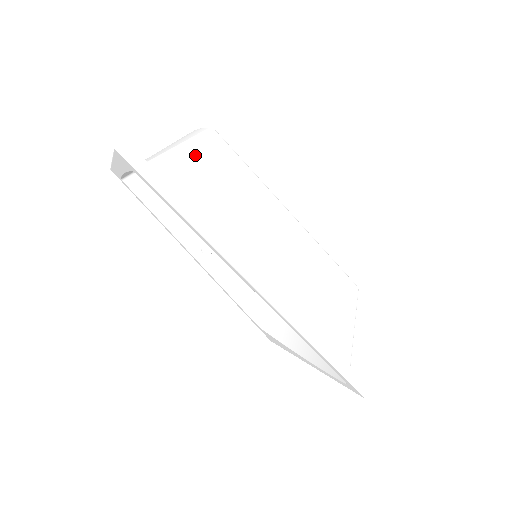
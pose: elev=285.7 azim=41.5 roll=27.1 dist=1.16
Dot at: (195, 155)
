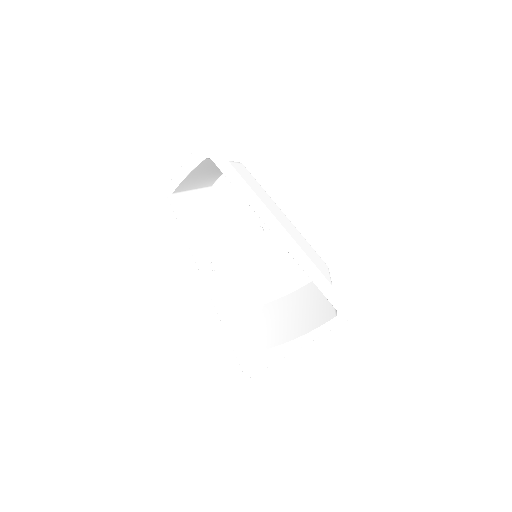
Dot at: (235, 166)
